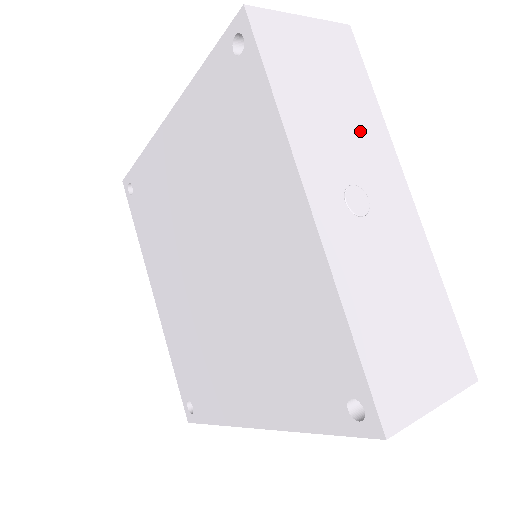
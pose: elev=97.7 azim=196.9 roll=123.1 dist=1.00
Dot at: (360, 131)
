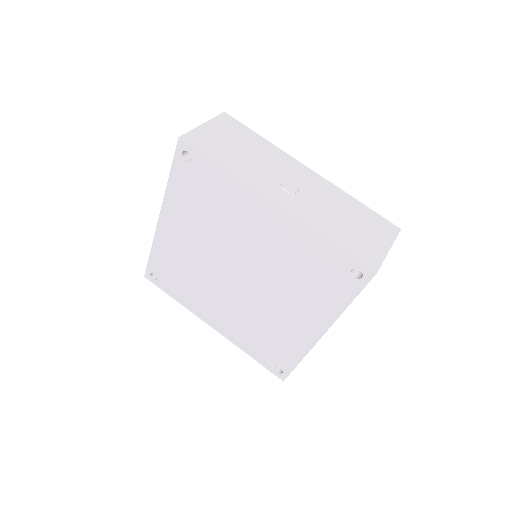
Dot at: (267, 157)
